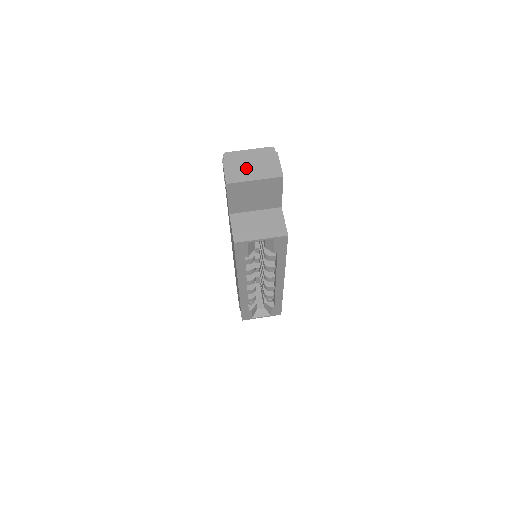
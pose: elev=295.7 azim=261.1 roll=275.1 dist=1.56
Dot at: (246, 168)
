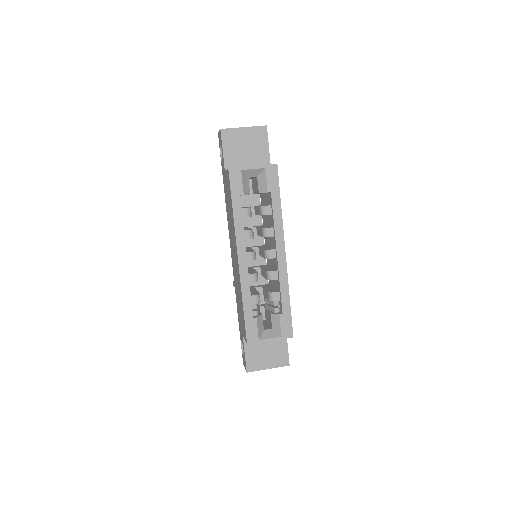
Dot at: occluded
